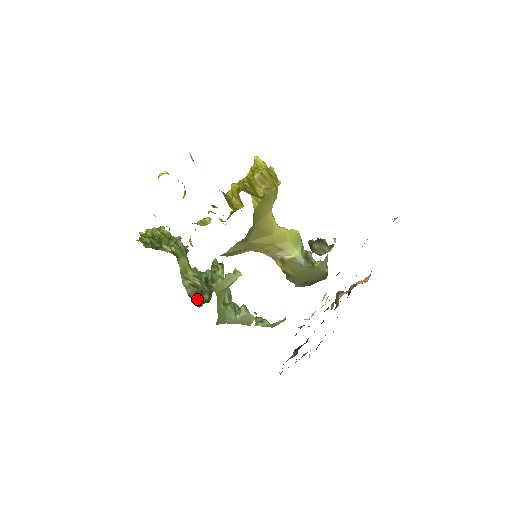
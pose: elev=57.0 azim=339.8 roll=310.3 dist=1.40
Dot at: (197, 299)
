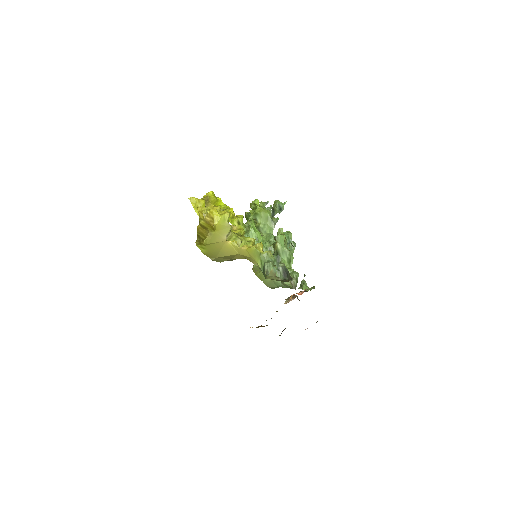
Dot at: occluded
